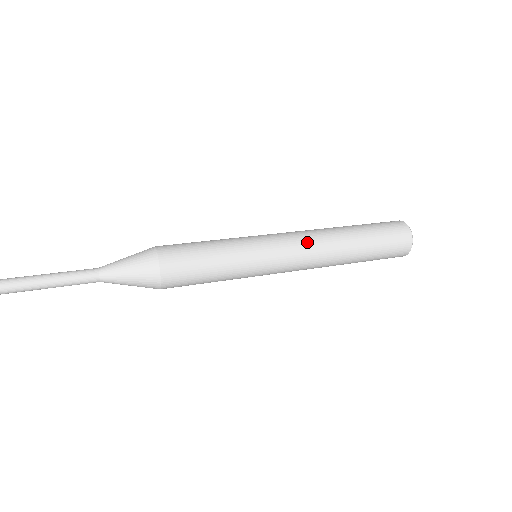
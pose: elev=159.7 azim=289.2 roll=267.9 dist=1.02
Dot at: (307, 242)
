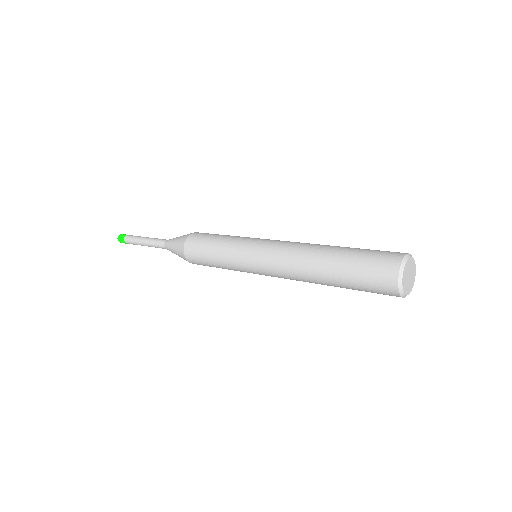
Dot at: (284, 250)
